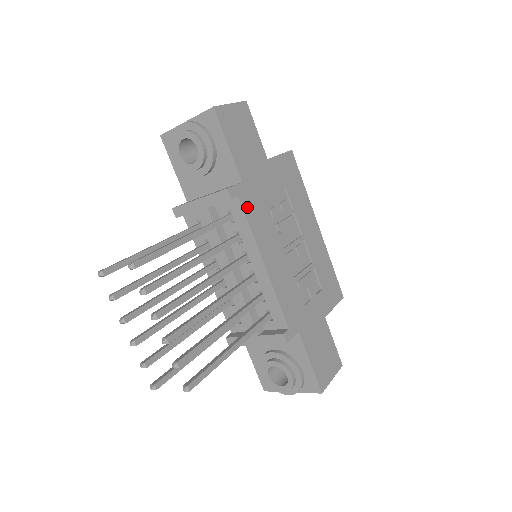
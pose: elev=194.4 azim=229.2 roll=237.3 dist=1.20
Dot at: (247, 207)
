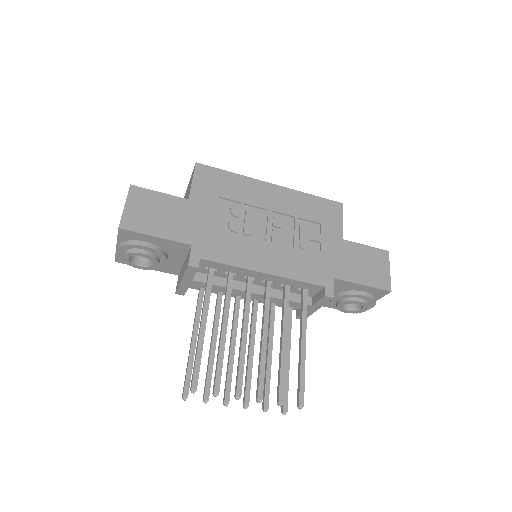
Dot at: (213, 256)
